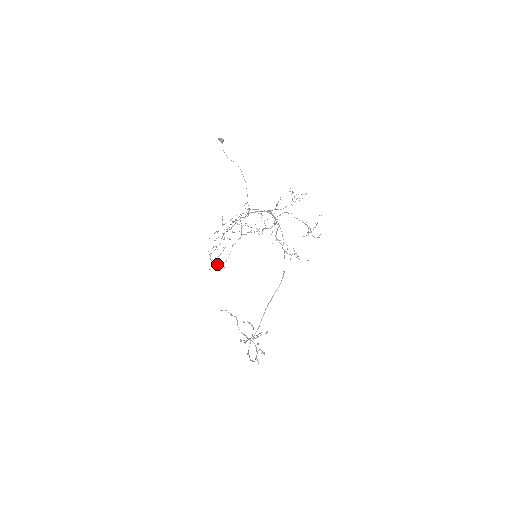
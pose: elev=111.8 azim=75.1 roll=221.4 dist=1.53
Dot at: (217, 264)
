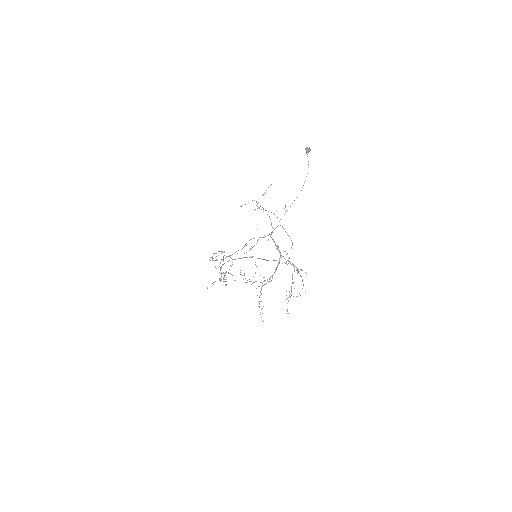
Dot at: (218, 255)
